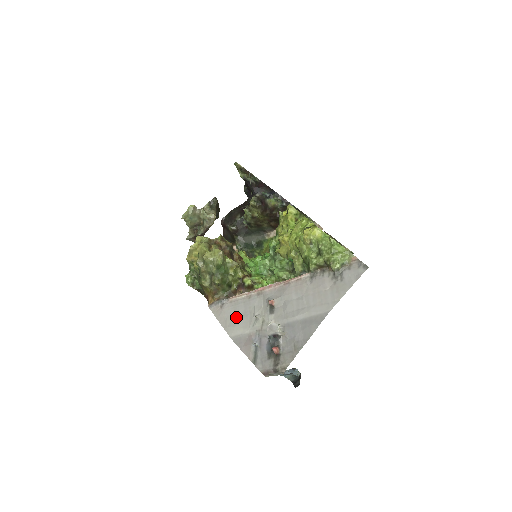
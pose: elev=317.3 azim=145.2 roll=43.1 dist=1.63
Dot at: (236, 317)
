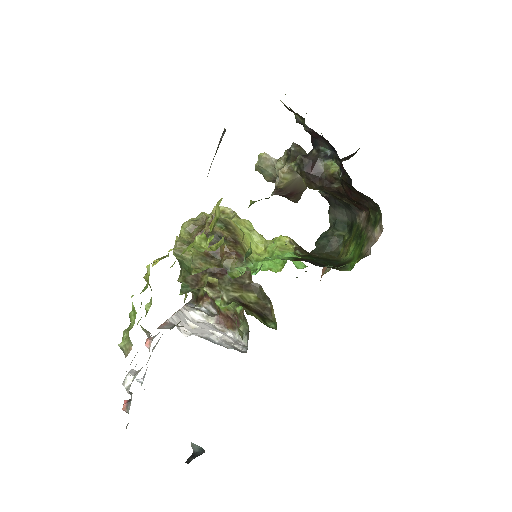
Dot at: occluded
